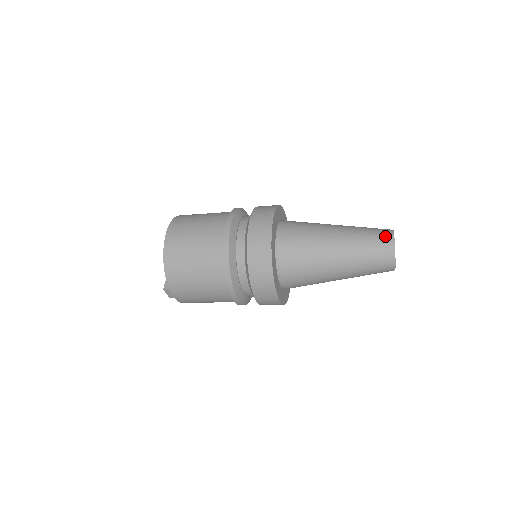
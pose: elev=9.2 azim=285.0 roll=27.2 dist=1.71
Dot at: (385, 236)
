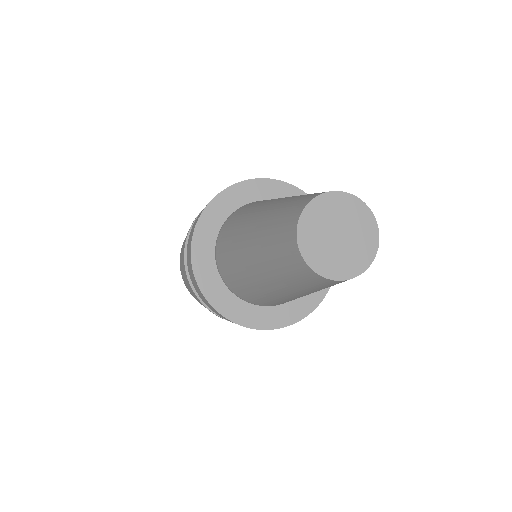
Dot at: (305, 198)
